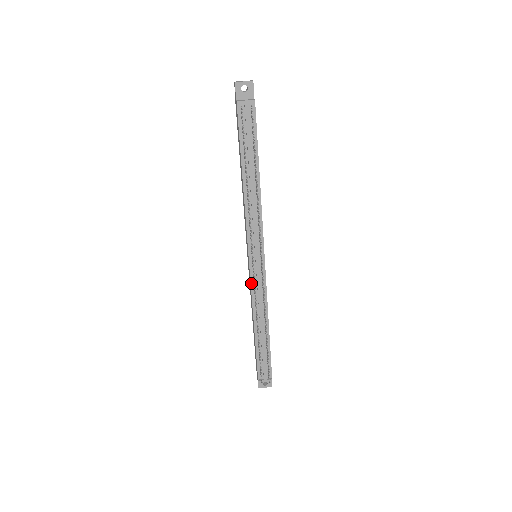
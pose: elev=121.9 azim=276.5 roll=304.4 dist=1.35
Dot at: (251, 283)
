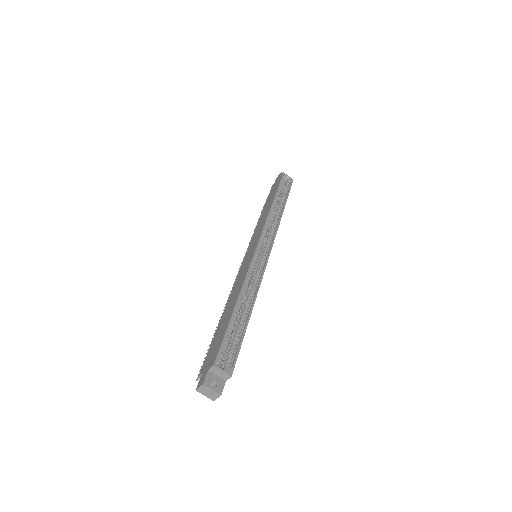
Dot at: (251, 242)
